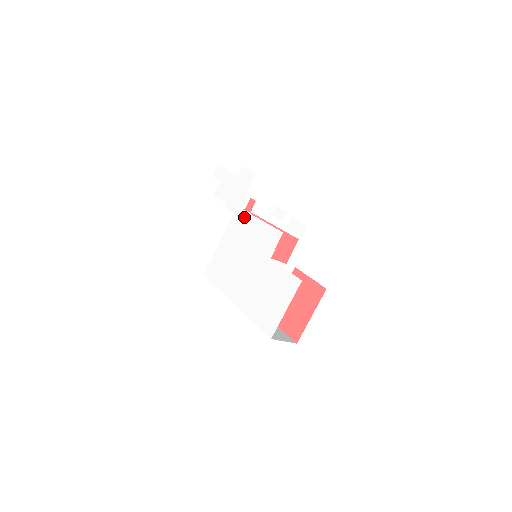
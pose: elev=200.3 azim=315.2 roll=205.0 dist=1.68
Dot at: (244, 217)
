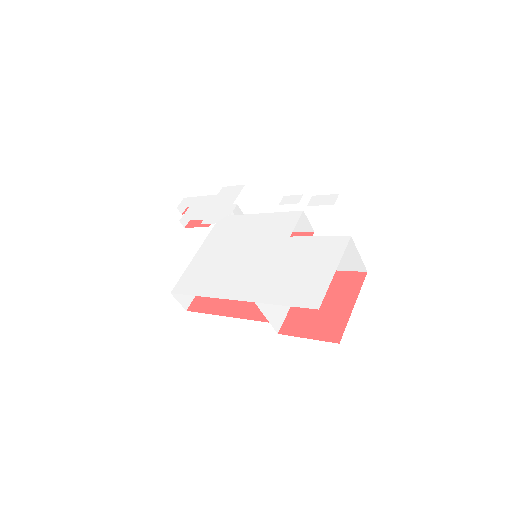
Dot at: (235, 220)
